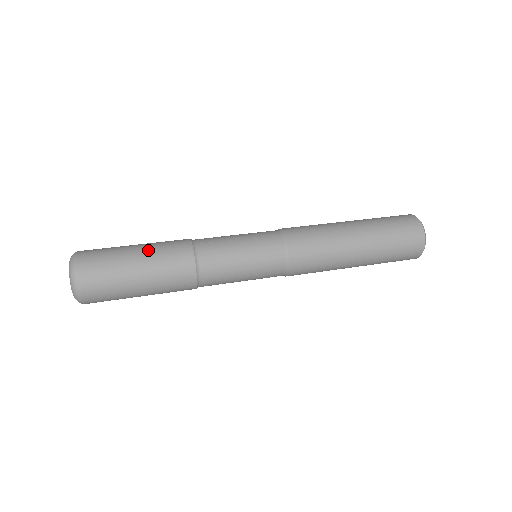
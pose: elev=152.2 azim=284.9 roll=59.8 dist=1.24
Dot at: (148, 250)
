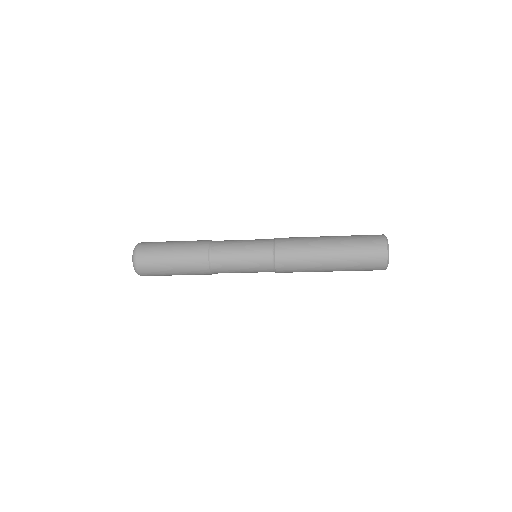
Dot at: (180, 245)
